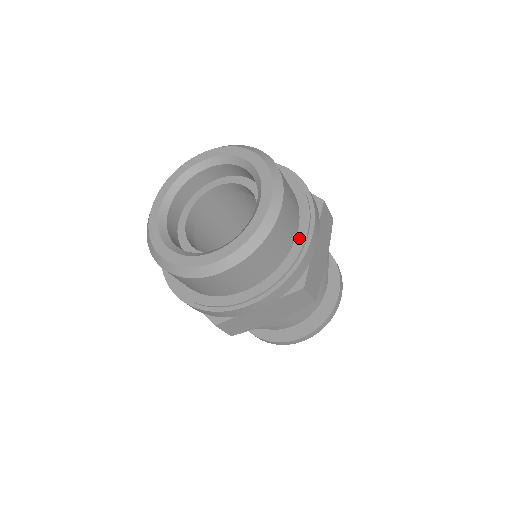
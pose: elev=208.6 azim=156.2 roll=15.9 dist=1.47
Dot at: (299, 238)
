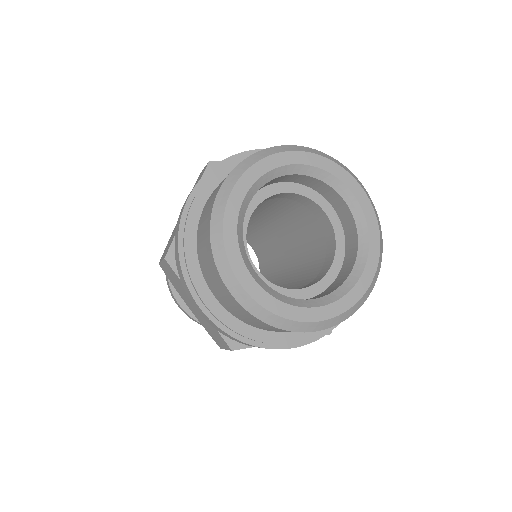
Dot at: occluded
